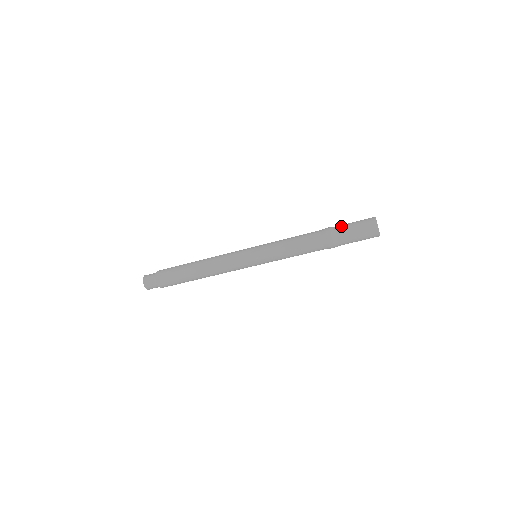
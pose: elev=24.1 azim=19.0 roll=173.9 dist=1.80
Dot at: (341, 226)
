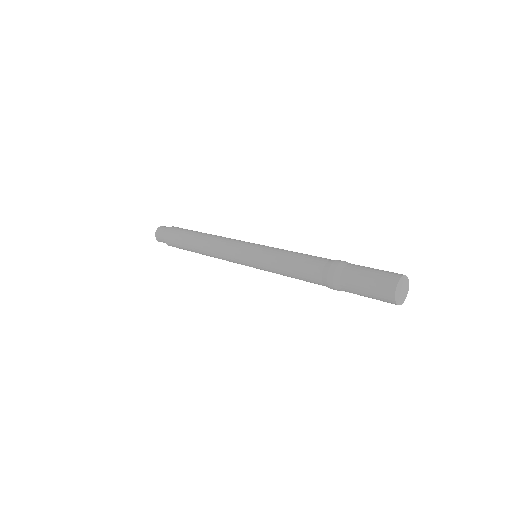
Dot at: (348, 275)
